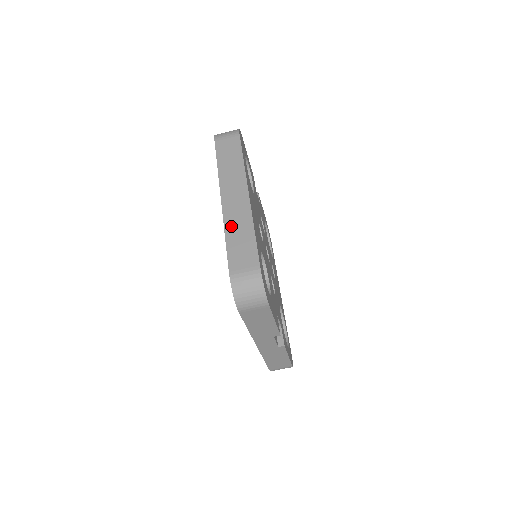
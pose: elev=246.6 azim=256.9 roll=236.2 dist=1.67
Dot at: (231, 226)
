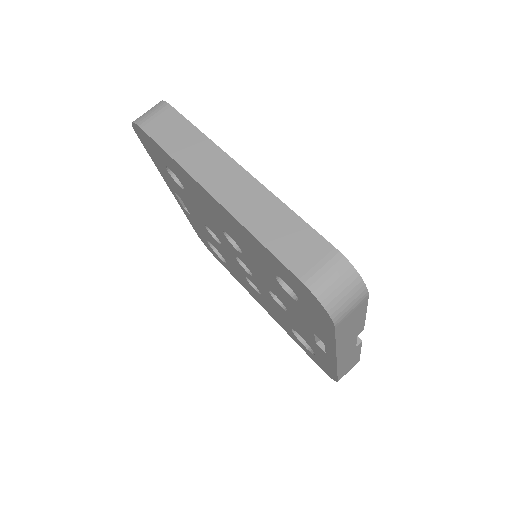
Dot at: (252, 219)
